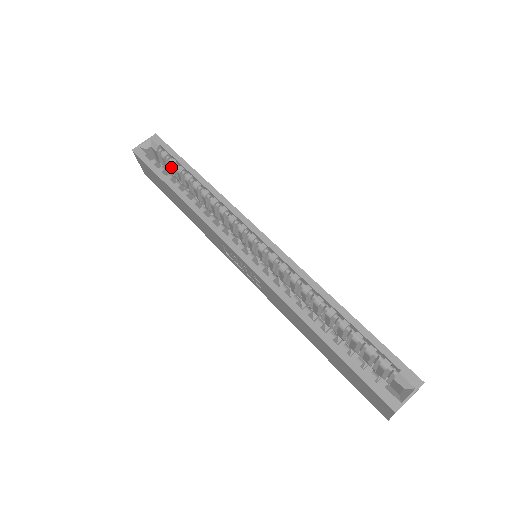
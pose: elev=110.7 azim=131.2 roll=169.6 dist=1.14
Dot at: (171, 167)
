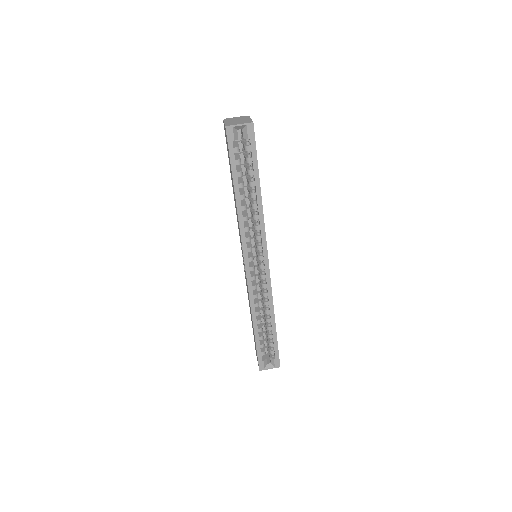
Dot at: (246, 161)
